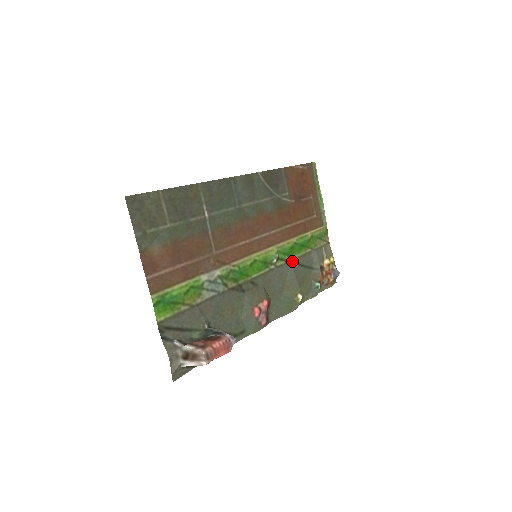
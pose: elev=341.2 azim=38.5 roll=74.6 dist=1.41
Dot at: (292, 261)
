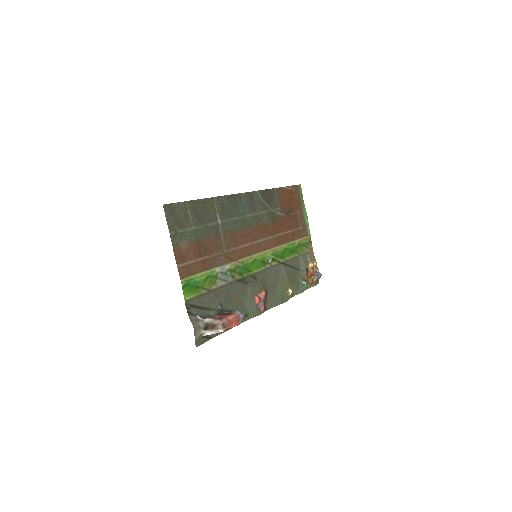
Dot at: (283, 262)
